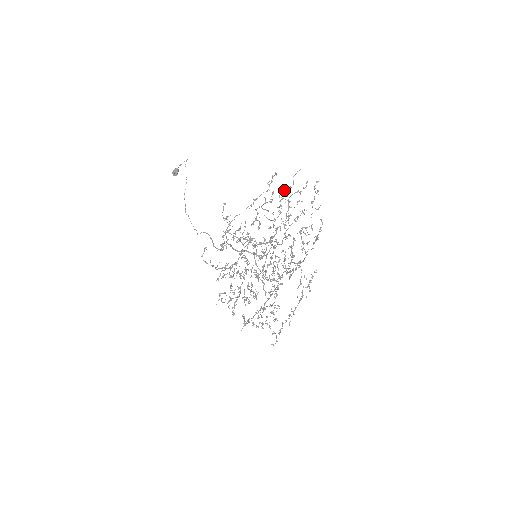
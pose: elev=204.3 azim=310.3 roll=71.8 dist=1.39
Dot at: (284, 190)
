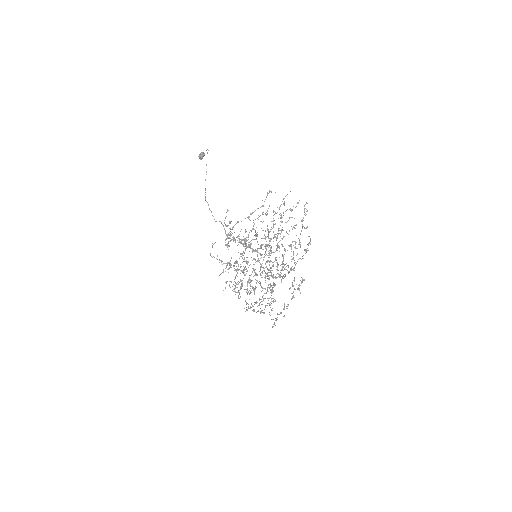
Dot at: (277, 207)
